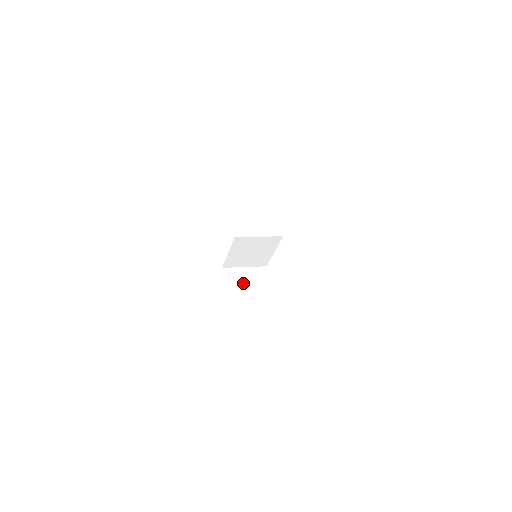
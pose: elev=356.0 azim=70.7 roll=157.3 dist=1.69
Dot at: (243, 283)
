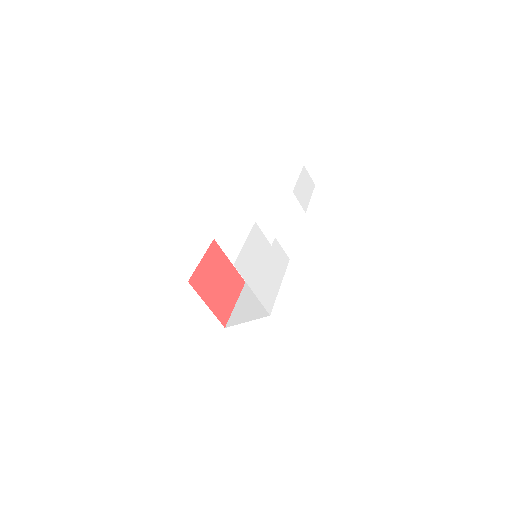
Dot at: occluded
